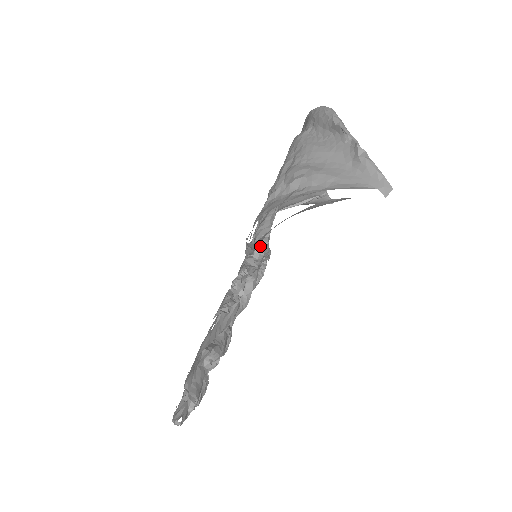
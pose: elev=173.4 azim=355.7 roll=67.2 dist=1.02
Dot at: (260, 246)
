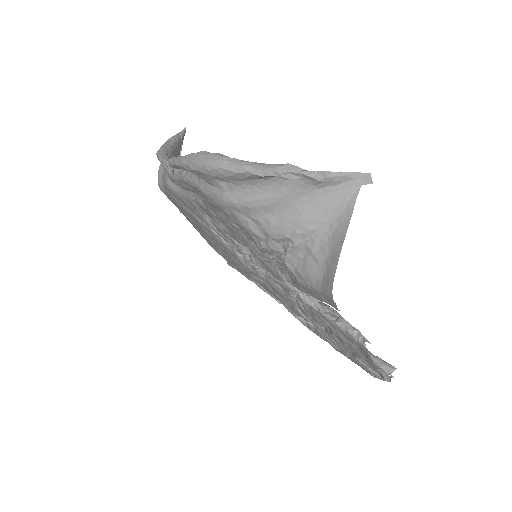
Dot at: occluded
